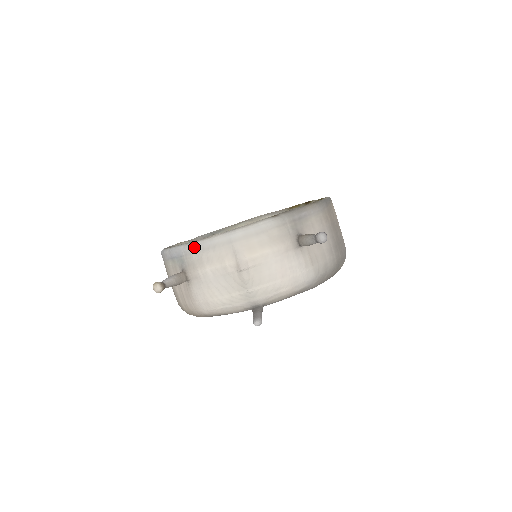
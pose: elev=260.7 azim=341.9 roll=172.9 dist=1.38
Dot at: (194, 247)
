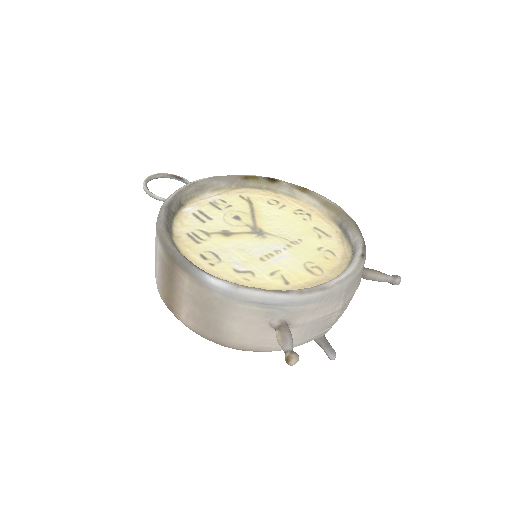
Dot at: (310, 299)
